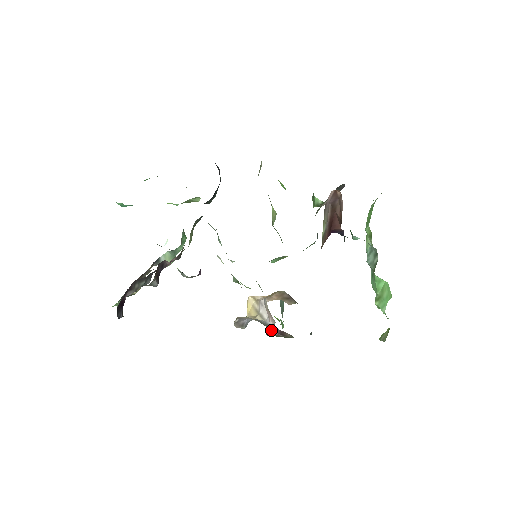
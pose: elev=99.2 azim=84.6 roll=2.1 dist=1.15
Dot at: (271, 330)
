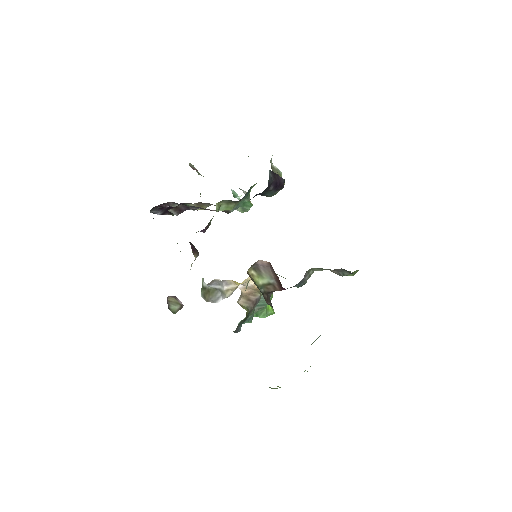
Dot at: occluded
